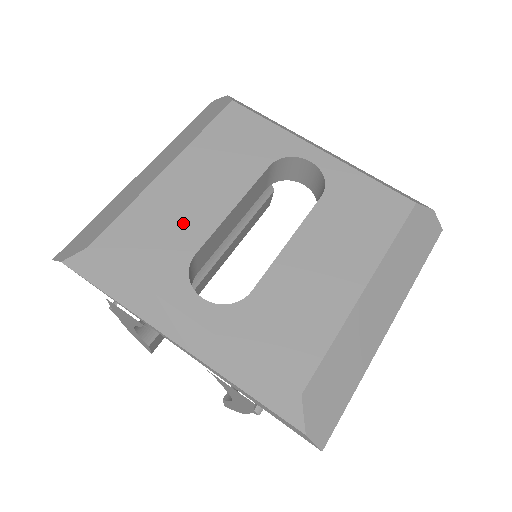
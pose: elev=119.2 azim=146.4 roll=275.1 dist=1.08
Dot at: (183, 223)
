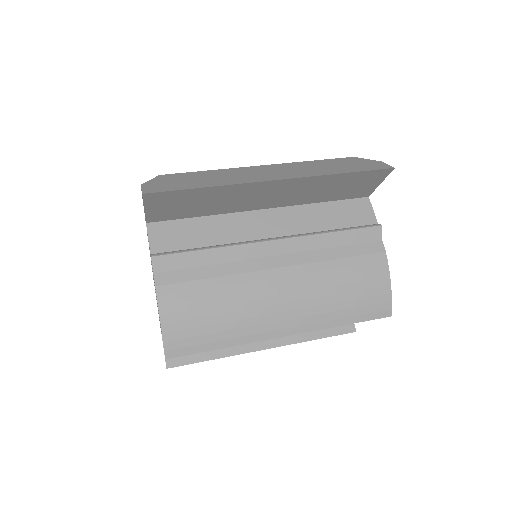
Dot at: occluded
